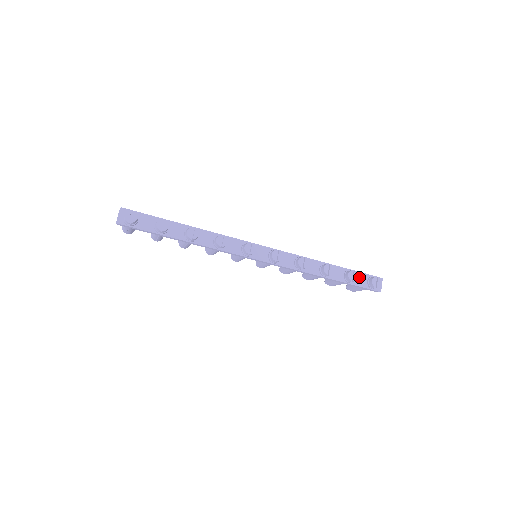
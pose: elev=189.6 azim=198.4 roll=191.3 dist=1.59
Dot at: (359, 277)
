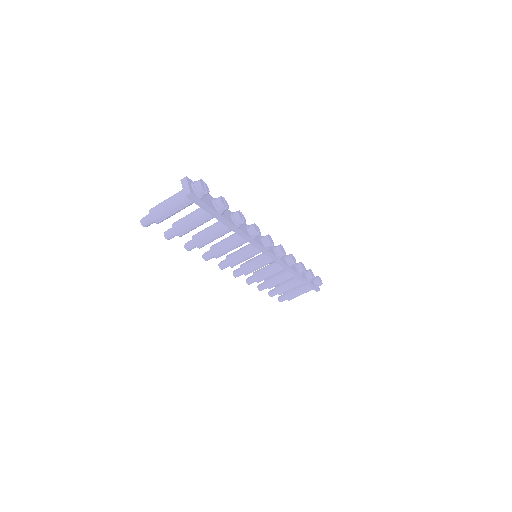
Dot at: occluded
